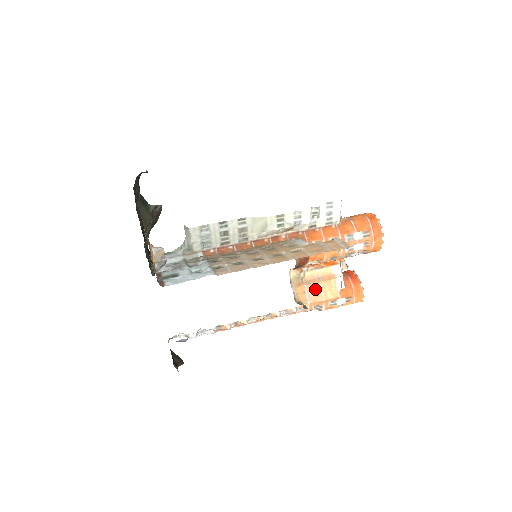
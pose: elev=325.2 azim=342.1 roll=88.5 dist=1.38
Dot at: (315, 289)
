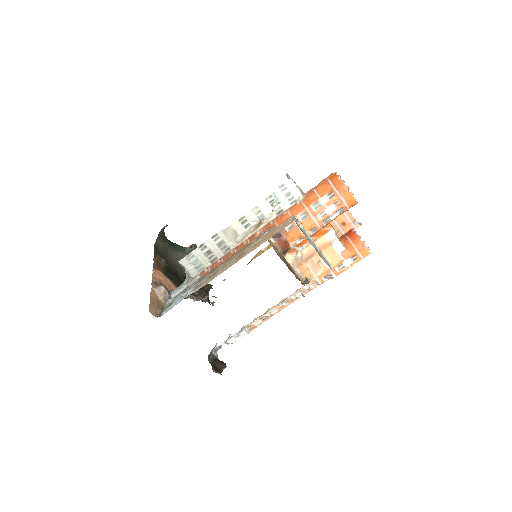
Dot at: (316, 262)
